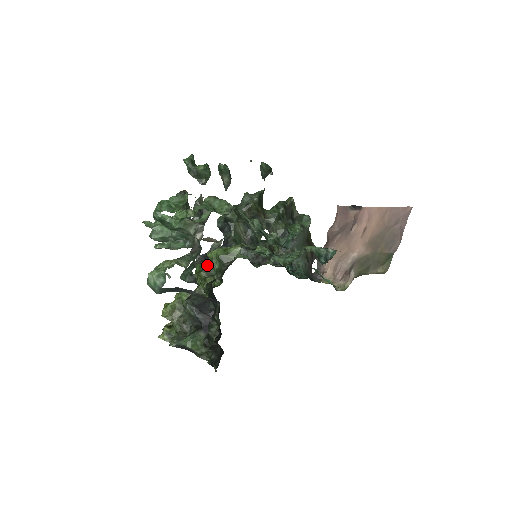
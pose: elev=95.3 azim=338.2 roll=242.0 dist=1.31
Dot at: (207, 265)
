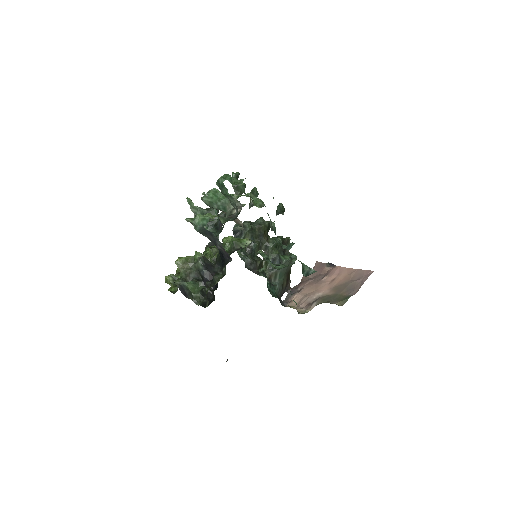
Dot at: occluded
